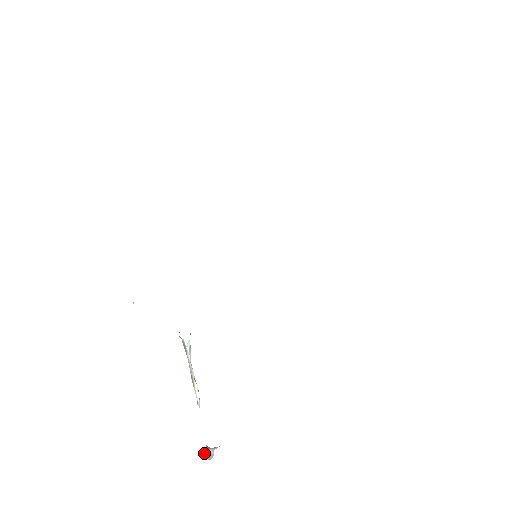
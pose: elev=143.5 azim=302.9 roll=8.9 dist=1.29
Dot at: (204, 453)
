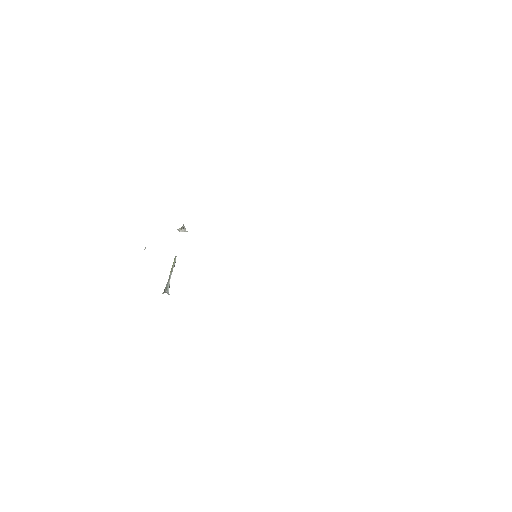
Dot at: occluded
